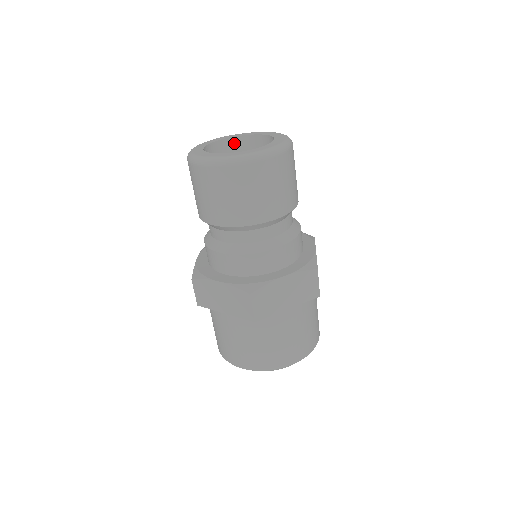
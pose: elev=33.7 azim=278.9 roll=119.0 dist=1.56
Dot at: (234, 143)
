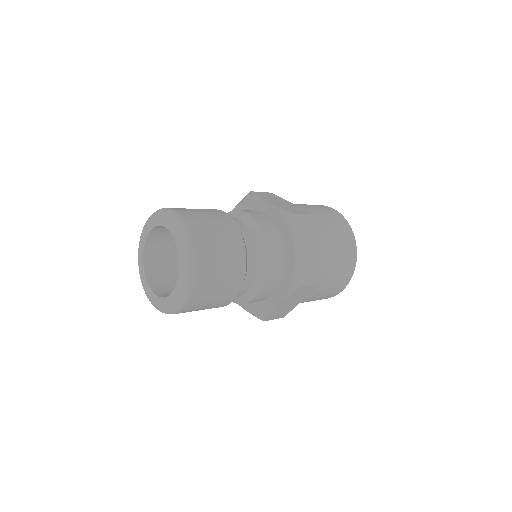
Dot at: (158, 229)
